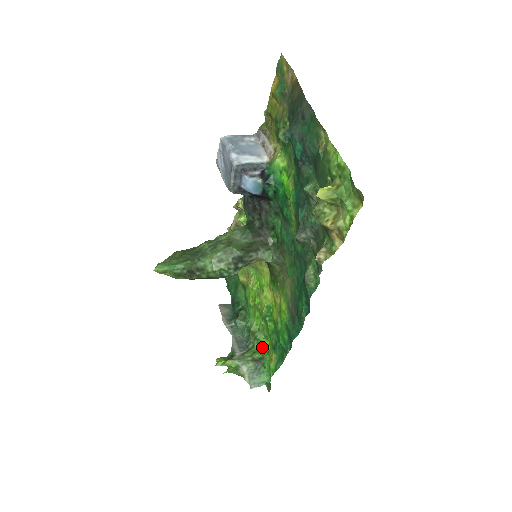
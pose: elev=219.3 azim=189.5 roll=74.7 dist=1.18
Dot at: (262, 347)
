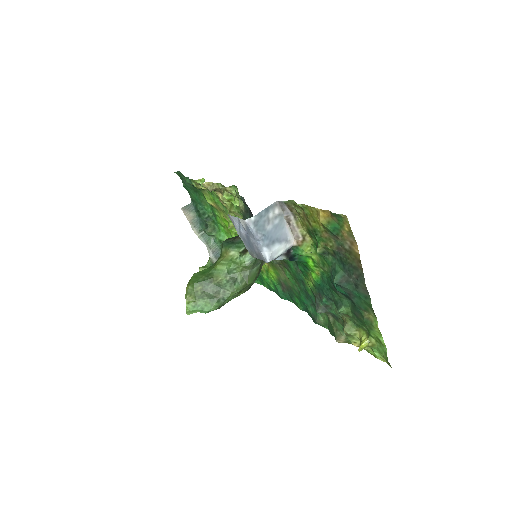
Dot at: occluded
